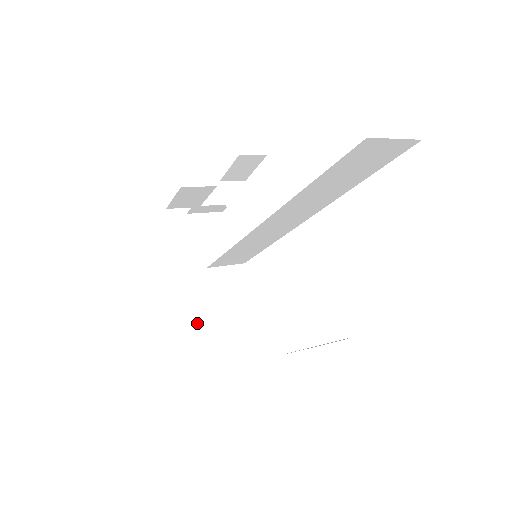
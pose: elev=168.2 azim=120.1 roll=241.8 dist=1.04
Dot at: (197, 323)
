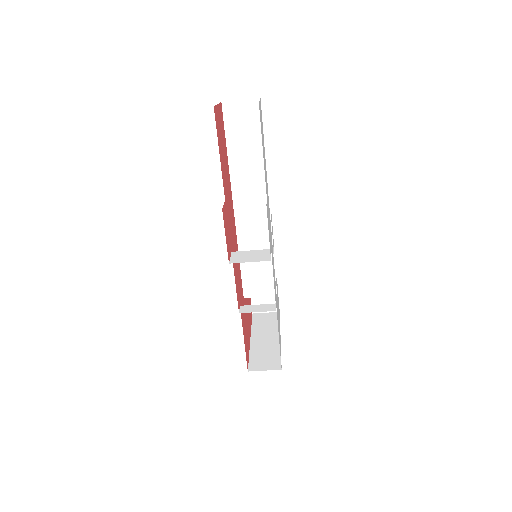
Dot at: (255, 368)
